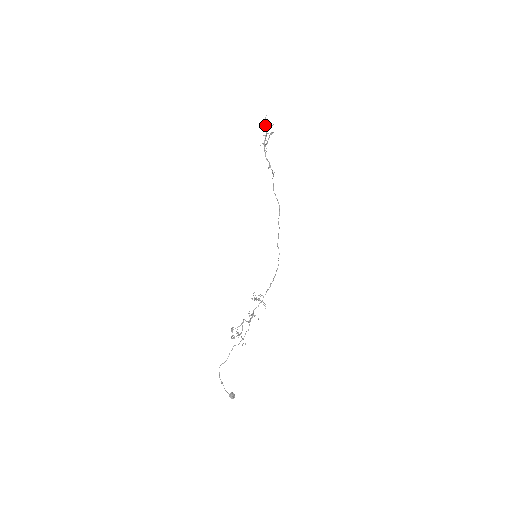
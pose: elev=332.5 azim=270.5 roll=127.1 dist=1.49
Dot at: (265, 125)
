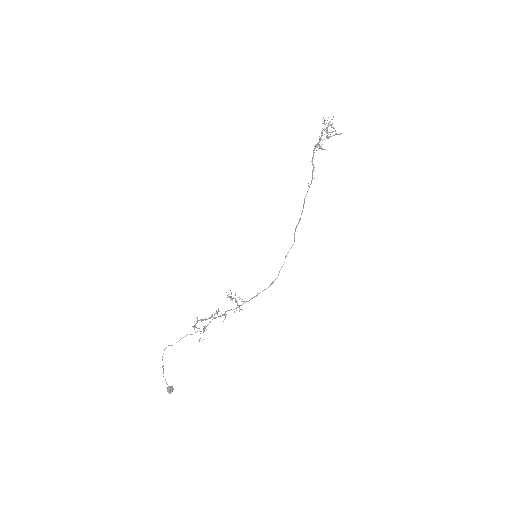
Dot at: (333, 131)
